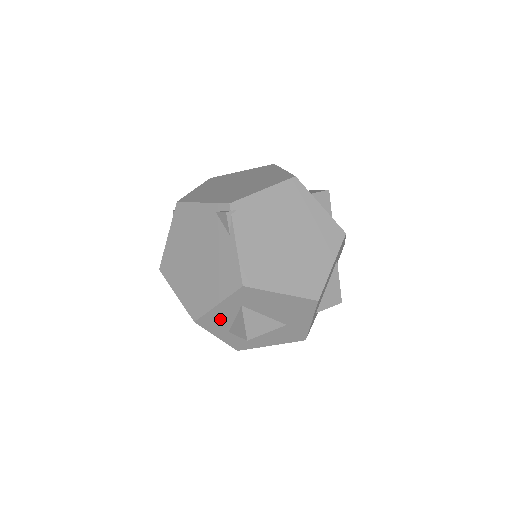
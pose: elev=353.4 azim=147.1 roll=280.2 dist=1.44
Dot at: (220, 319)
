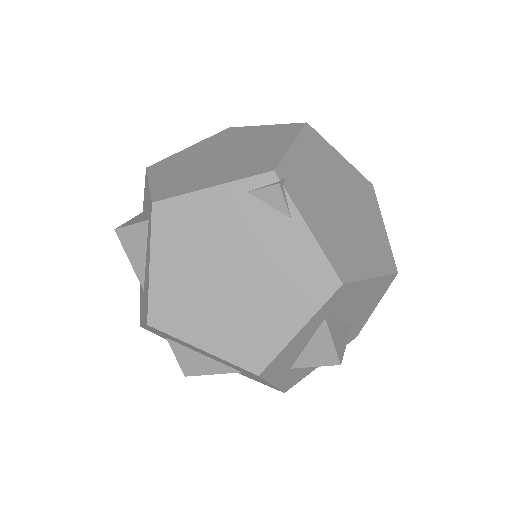
Dot at: (290, 354)
